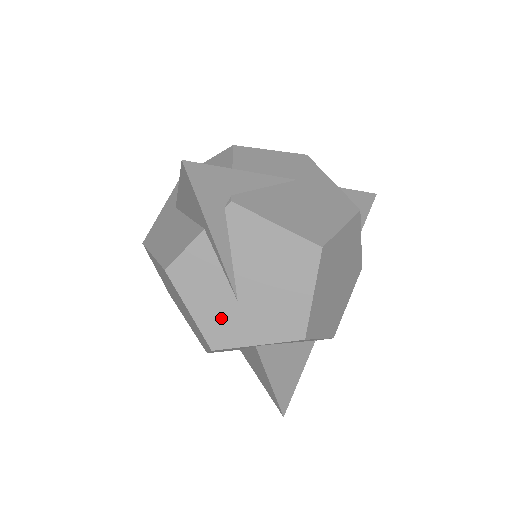
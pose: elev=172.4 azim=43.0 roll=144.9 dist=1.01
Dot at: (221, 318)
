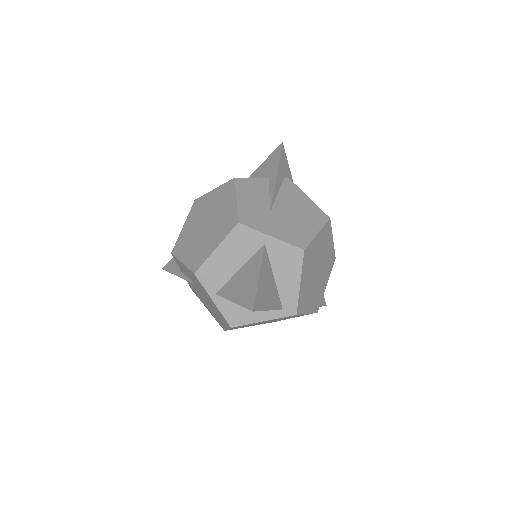
Dot at: (255, 212)
